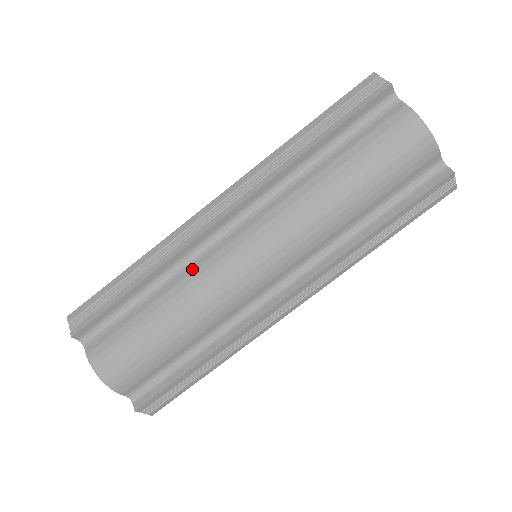
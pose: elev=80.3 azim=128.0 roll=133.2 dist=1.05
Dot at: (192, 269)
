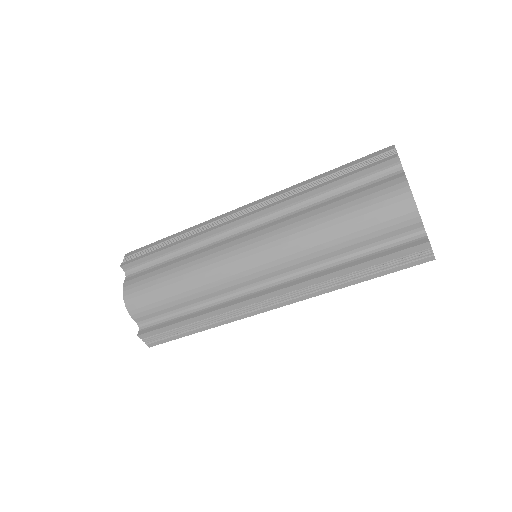
Dot at: (209, 248)
